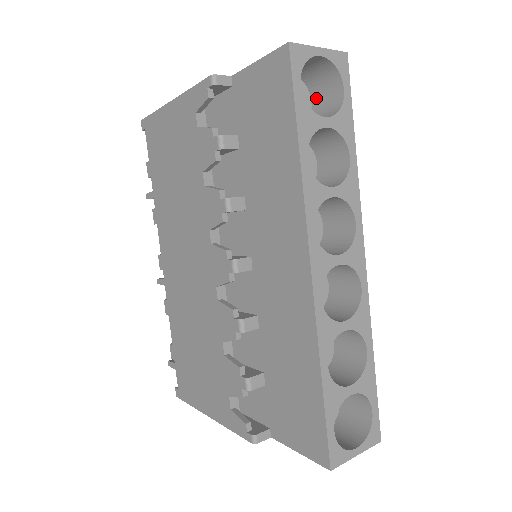
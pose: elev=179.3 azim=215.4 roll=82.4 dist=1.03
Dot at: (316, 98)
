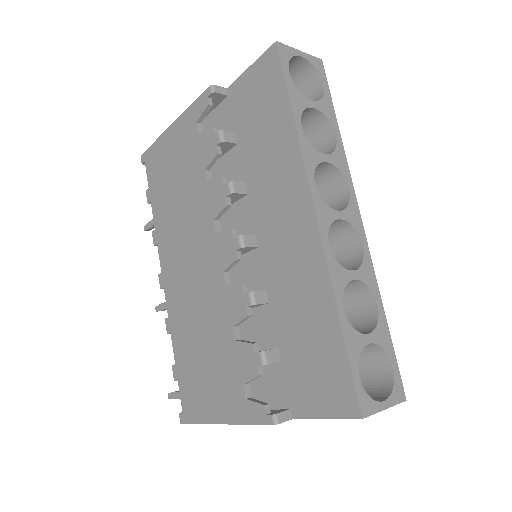
Dot at: occluded
